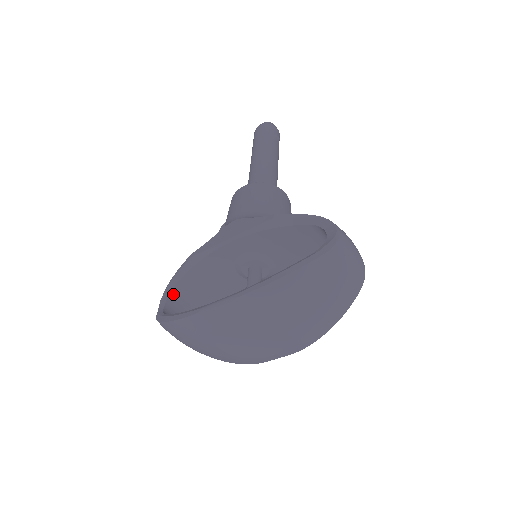
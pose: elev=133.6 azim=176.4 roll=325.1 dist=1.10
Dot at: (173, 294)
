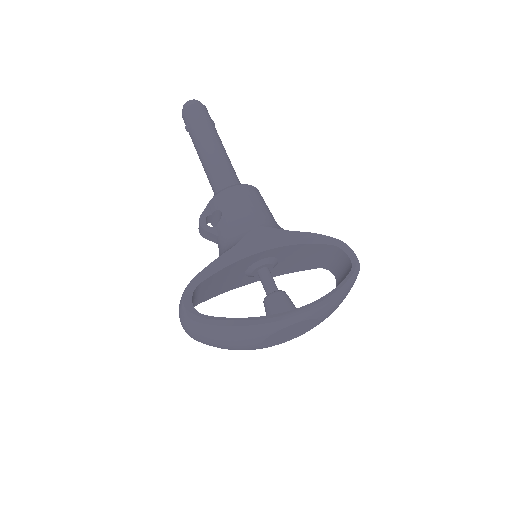
Dot at: (194, 292)
